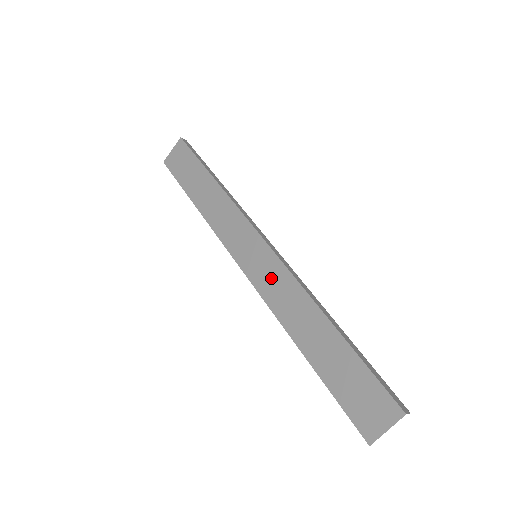
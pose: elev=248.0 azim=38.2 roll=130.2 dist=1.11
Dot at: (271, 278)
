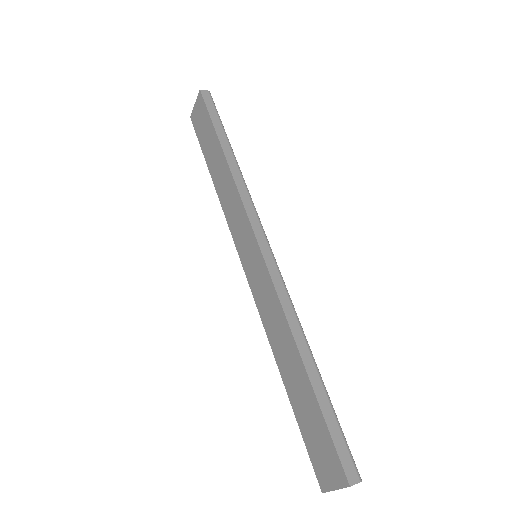
Dot at: (262, 289)
